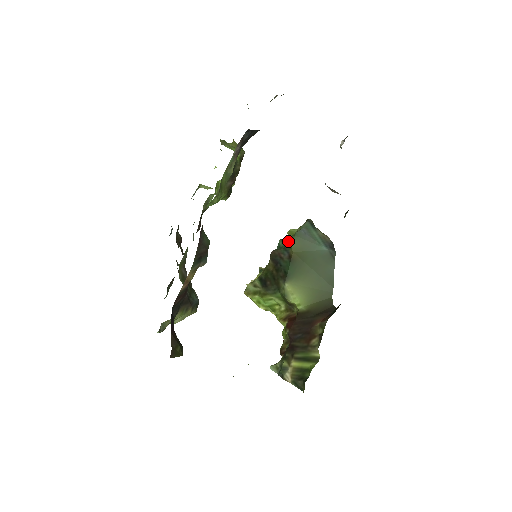
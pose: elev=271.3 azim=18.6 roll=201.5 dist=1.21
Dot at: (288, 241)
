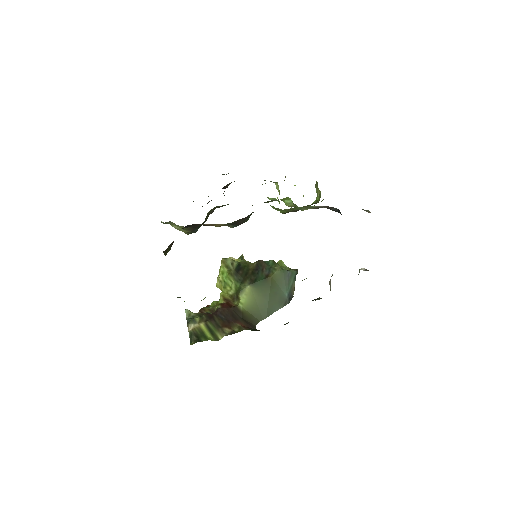
Dot at: (277, 268)
